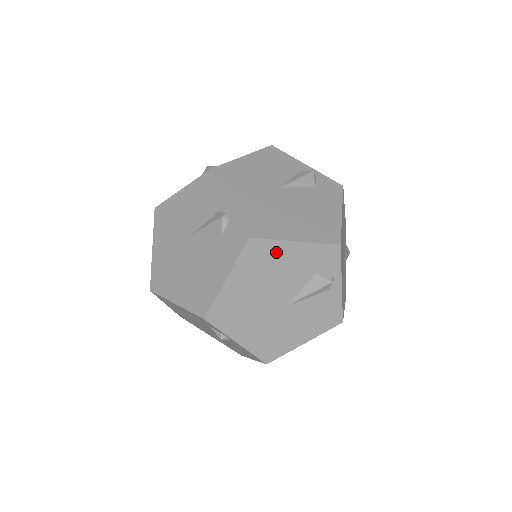
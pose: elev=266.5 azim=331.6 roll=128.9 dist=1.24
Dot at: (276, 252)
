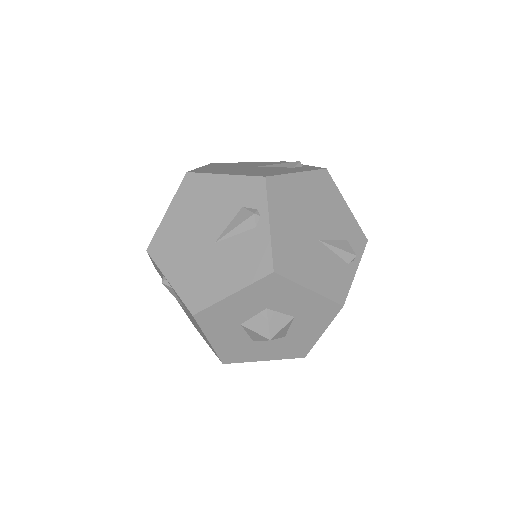
Dot at: (207, 185)
